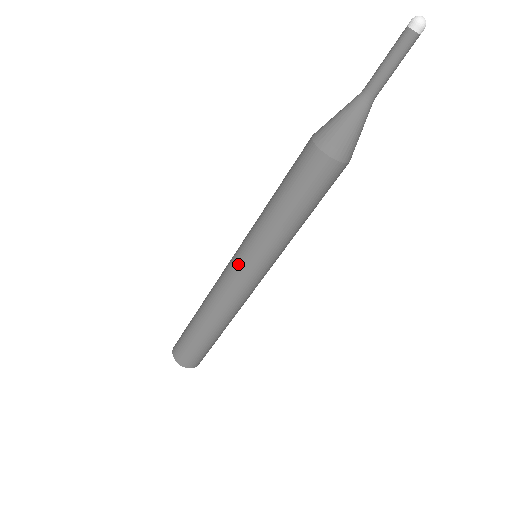
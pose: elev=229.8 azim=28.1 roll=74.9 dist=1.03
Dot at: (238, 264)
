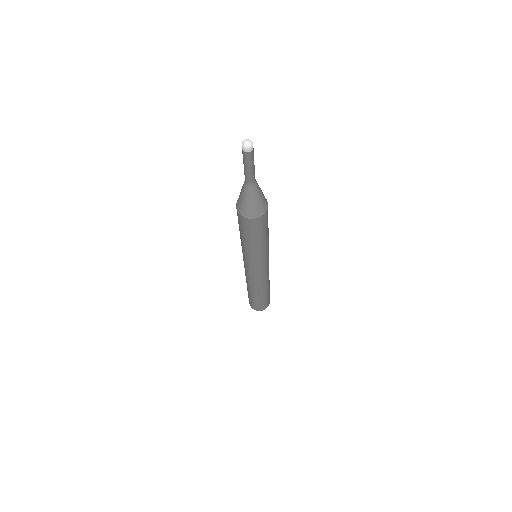
Dot at: (248, 268)
